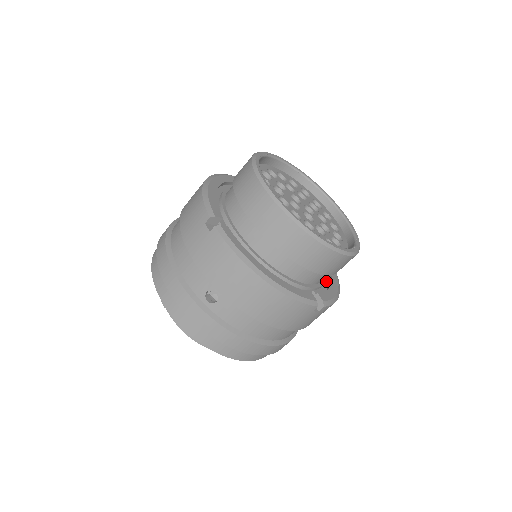
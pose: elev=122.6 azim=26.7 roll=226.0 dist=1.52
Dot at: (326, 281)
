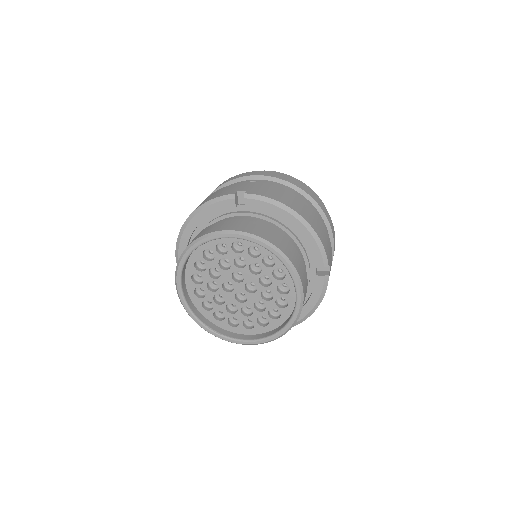
Dot at: occluded
